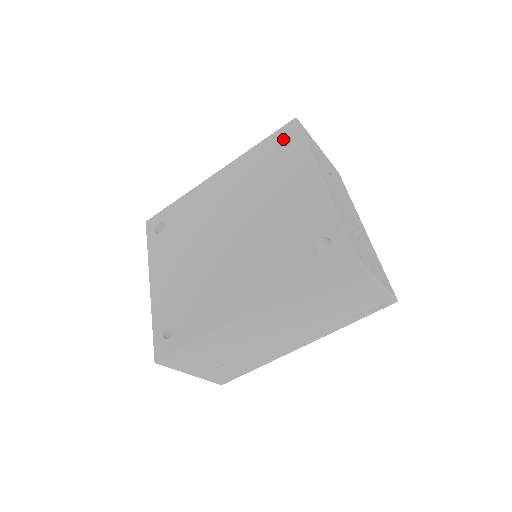
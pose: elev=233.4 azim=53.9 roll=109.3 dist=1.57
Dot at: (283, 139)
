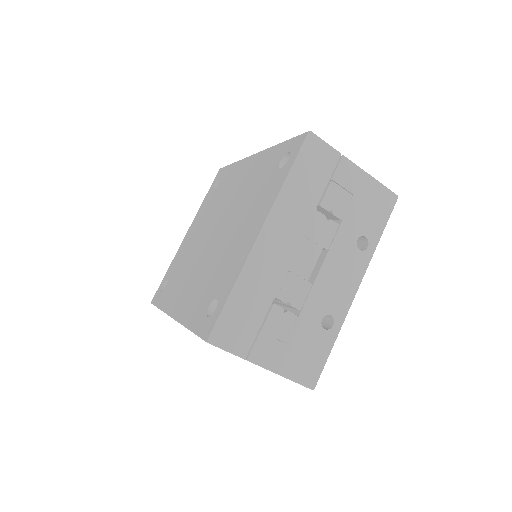
Dot at: (290, 153)
